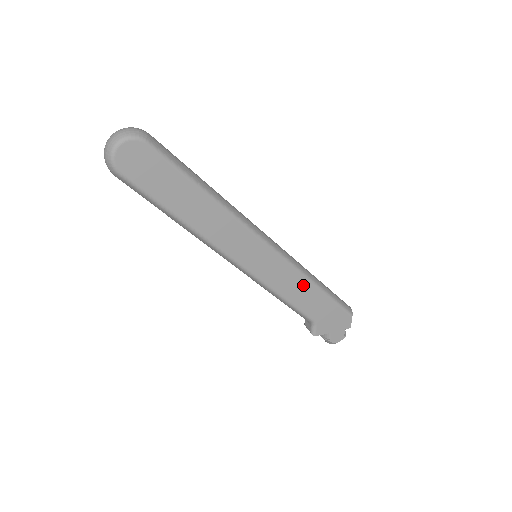
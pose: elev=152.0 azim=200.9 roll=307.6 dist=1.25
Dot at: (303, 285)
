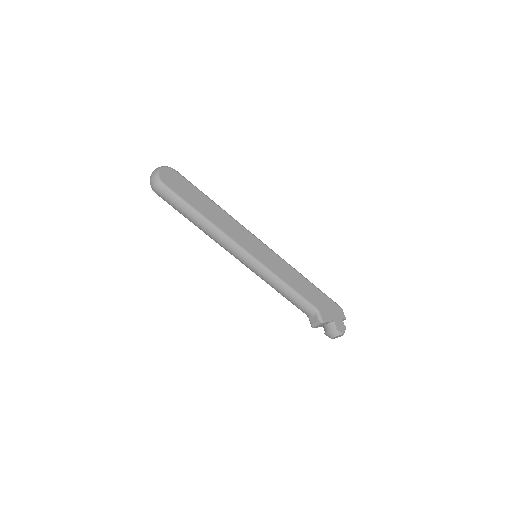
Dot at: (296, 276)
